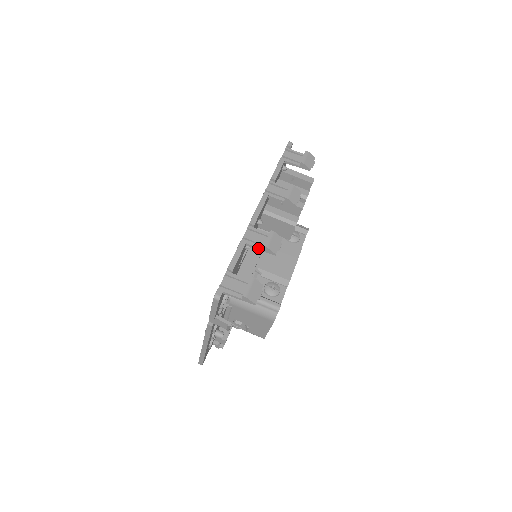
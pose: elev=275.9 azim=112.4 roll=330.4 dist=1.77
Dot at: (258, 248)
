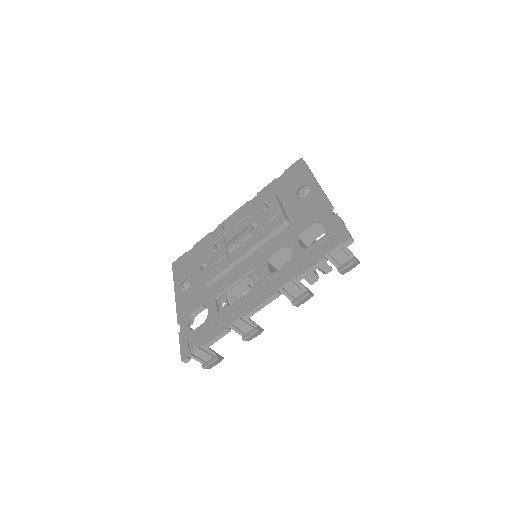
Dot at: (238, 333)
